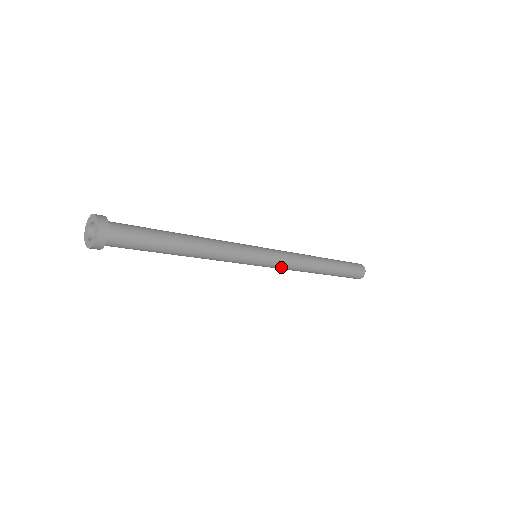
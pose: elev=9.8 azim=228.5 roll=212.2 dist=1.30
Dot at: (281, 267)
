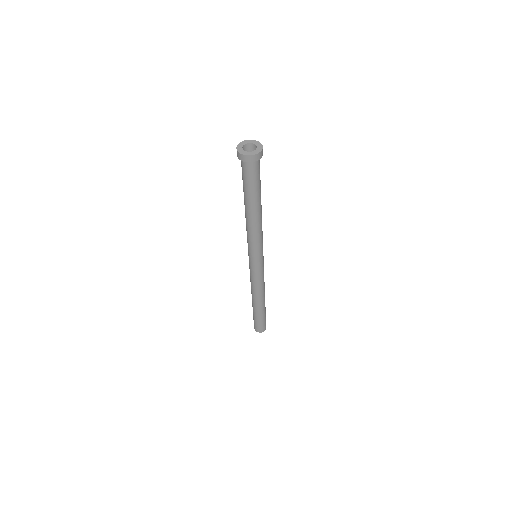
Dot at: (260, 276)
